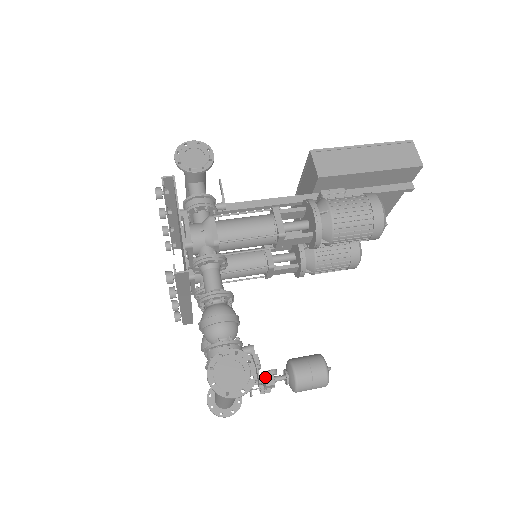
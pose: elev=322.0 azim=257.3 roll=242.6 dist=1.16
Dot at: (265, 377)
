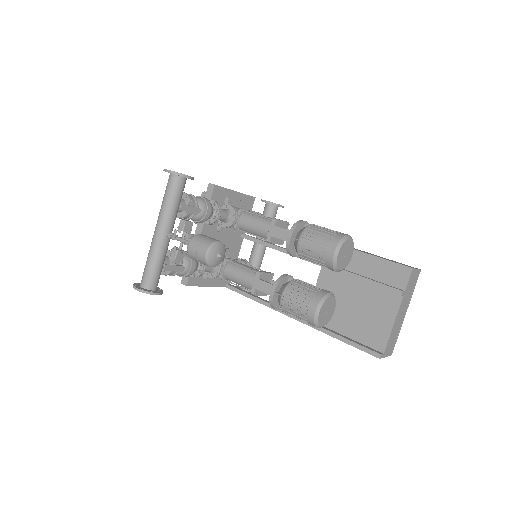
Dot at: (186, 220)
